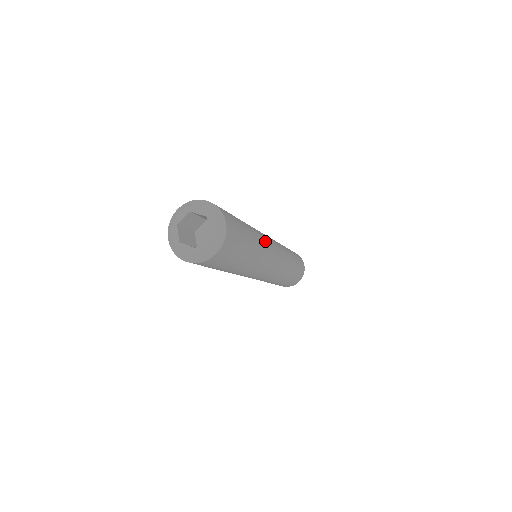
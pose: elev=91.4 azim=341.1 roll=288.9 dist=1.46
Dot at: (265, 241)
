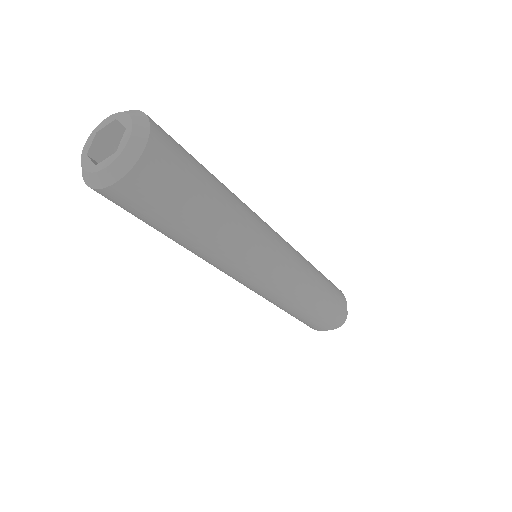
Dot at: (255, 229)
